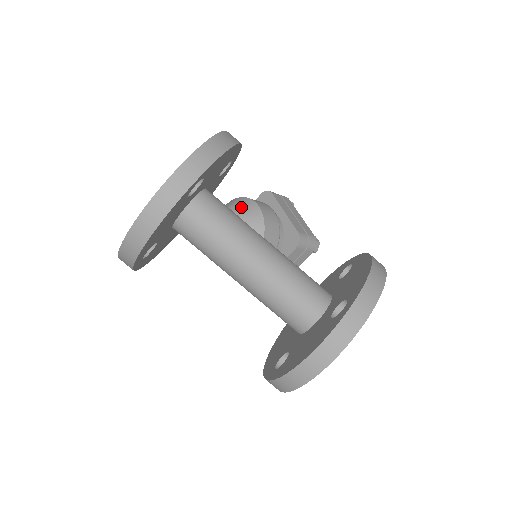
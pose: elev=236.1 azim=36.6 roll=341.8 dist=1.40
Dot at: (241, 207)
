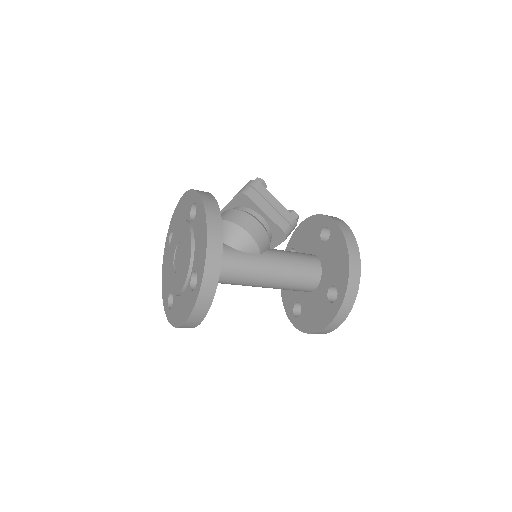
Dot at: (234, 239)
